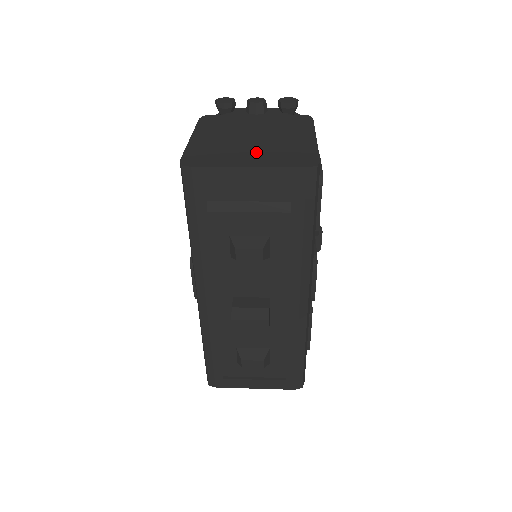
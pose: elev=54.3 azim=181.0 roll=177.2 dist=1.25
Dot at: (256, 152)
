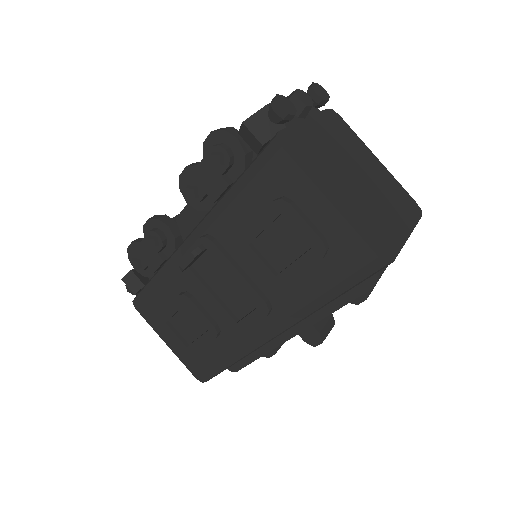
Dot at: (387, 207)
